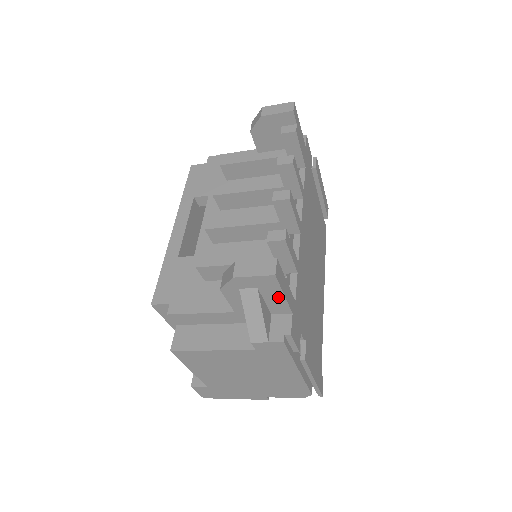
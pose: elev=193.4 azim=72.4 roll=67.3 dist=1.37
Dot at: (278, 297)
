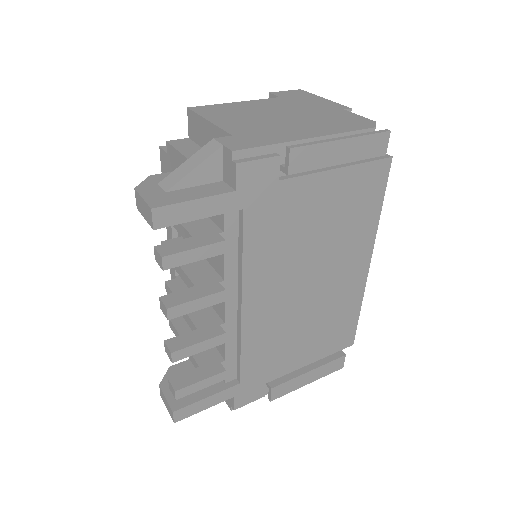
Dot at: occluded
